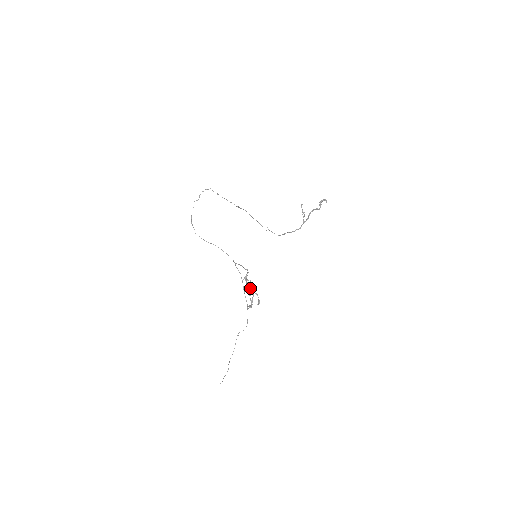
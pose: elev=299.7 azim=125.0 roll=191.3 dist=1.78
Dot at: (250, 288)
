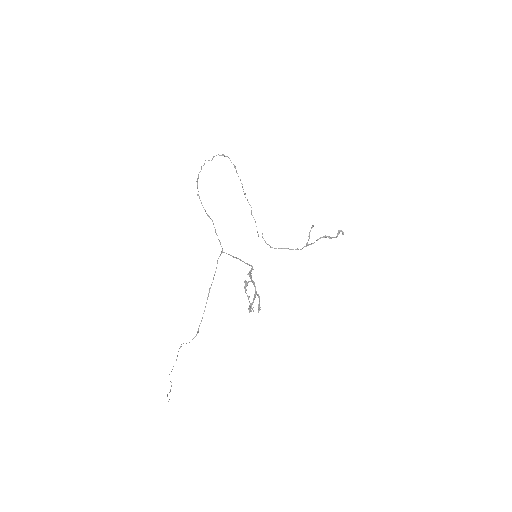
Dot at: (255, 287)
